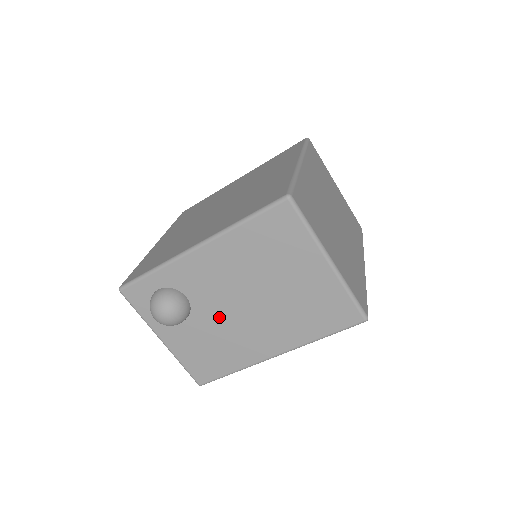
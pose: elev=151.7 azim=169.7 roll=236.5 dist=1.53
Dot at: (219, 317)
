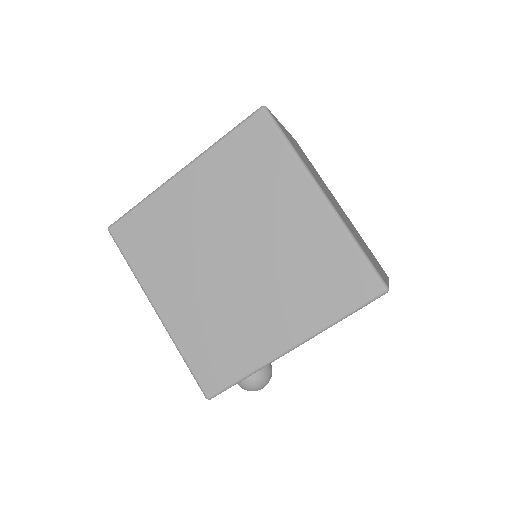
Dot at: occluded
